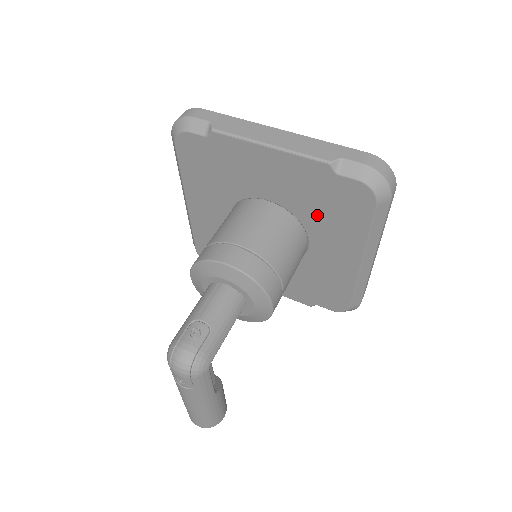
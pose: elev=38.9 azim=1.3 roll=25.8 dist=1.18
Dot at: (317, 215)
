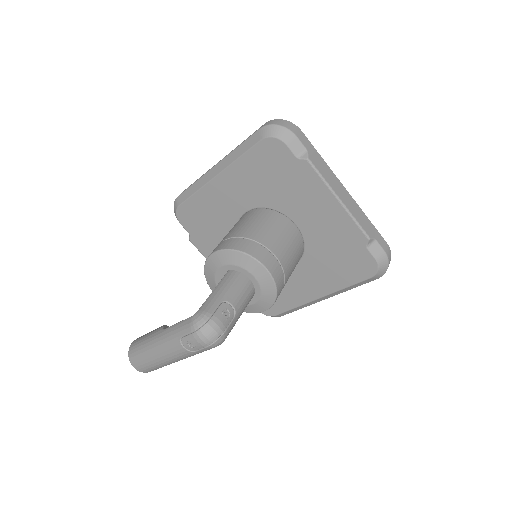
Dot at: (323, 256)
